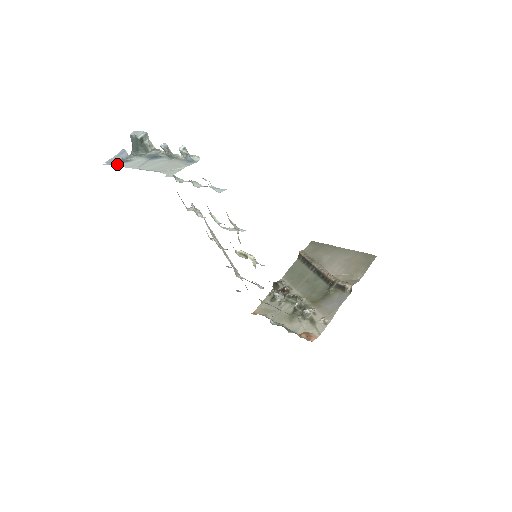
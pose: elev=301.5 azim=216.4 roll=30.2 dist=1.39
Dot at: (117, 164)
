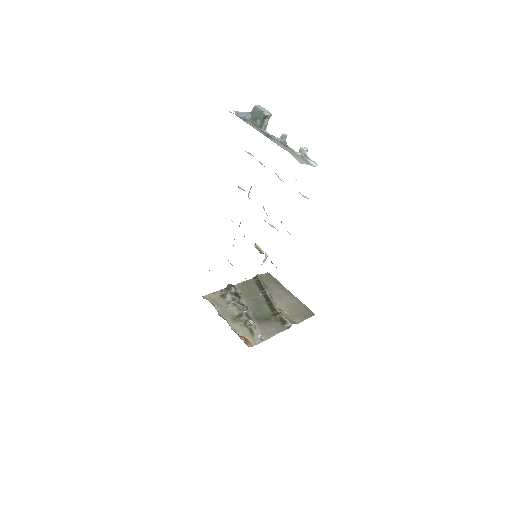
Dot at: occluded
